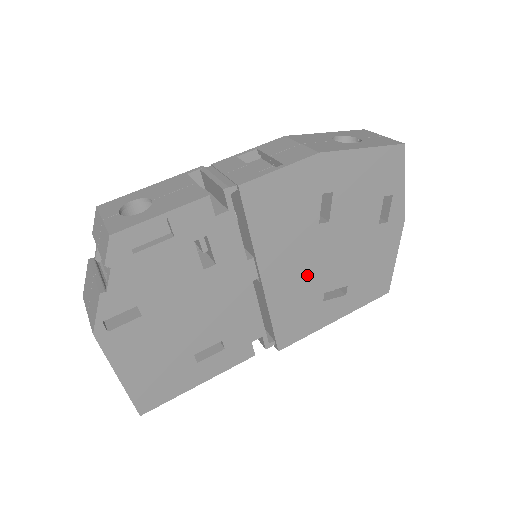
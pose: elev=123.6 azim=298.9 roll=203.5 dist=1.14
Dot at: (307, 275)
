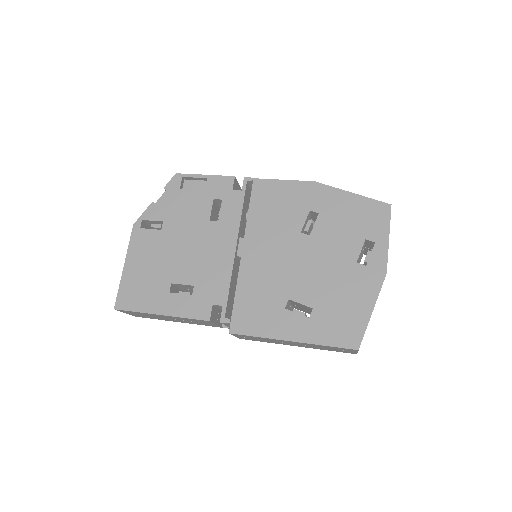
Dot at: (278, 272)
